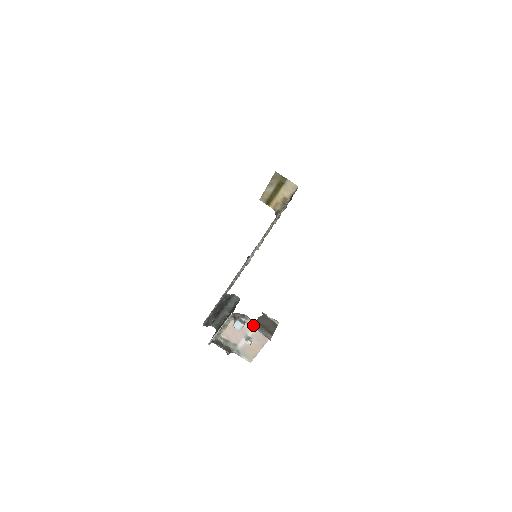
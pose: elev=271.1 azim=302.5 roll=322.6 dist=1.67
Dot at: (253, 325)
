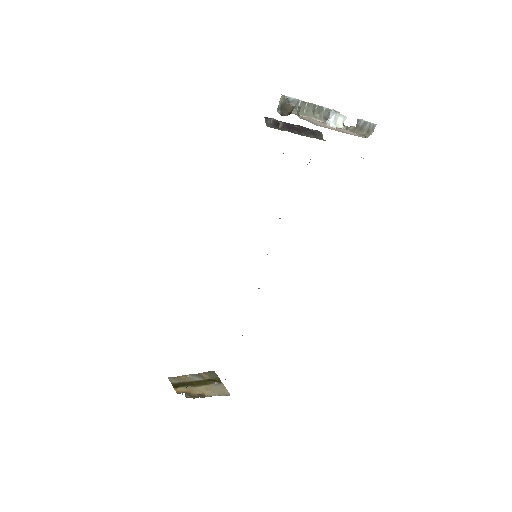
Dot at: occluded
